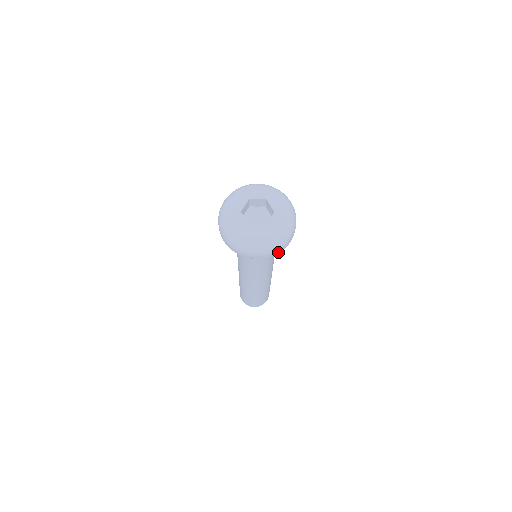
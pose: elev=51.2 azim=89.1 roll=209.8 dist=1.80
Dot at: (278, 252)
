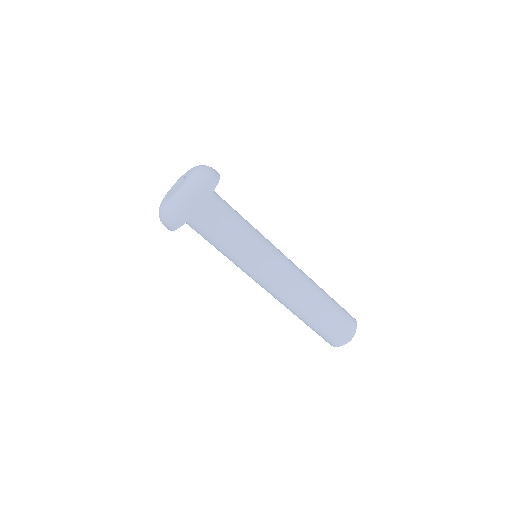
Dot at: (206, 197)
